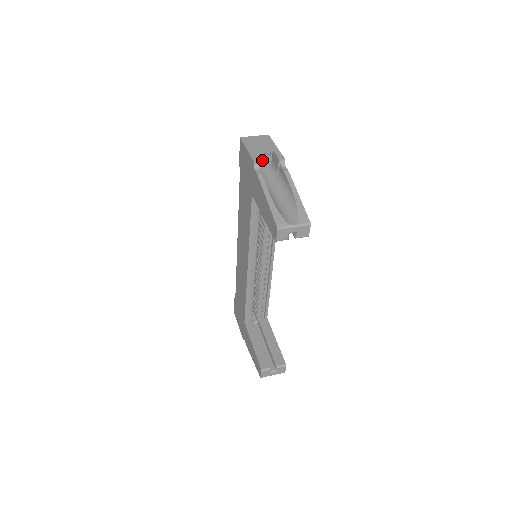
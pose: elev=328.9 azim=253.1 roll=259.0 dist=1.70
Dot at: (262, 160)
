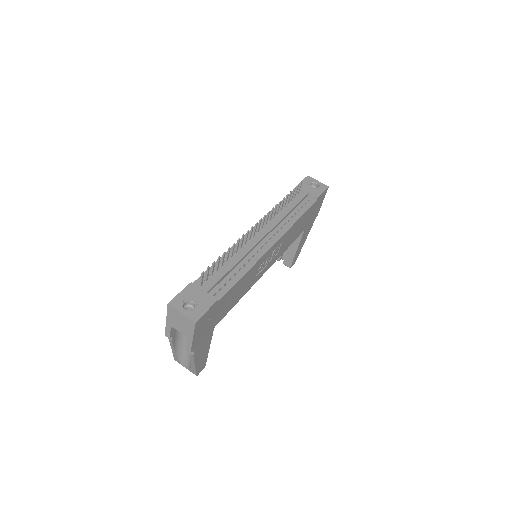
Dot at: occluded
